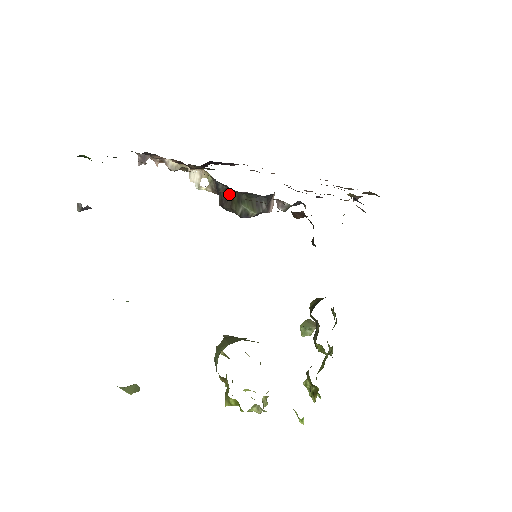
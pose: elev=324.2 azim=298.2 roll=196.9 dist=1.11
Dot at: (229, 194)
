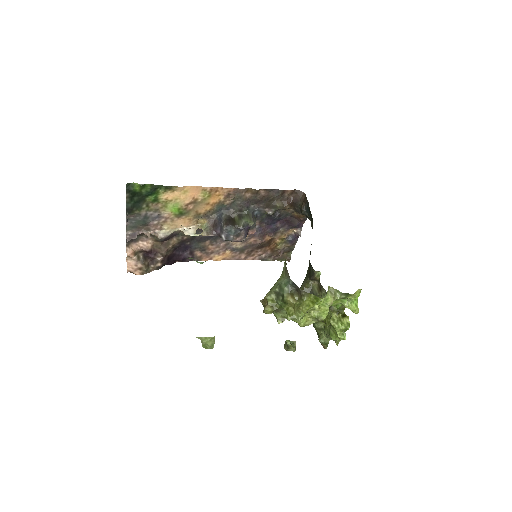
Dot at: (231, 219)
